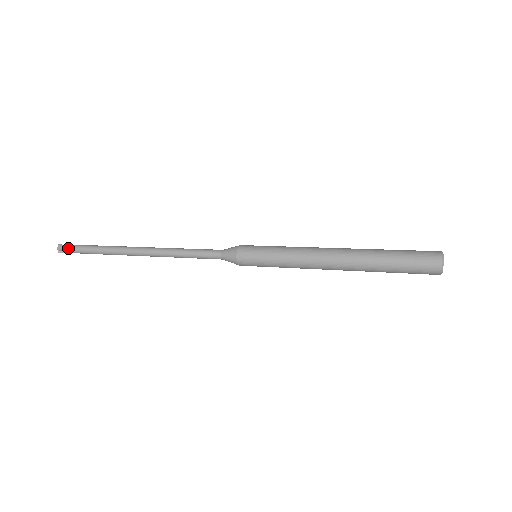
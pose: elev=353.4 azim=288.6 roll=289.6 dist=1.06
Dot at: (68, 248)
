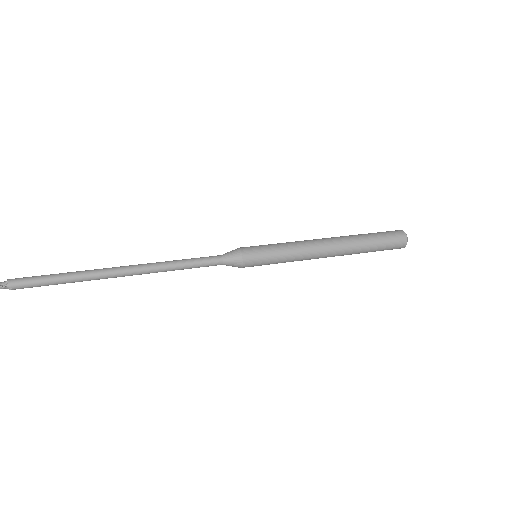
Dot at: (13, 288)
